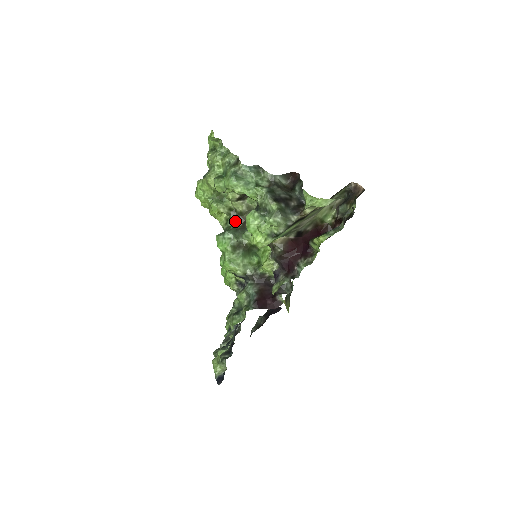
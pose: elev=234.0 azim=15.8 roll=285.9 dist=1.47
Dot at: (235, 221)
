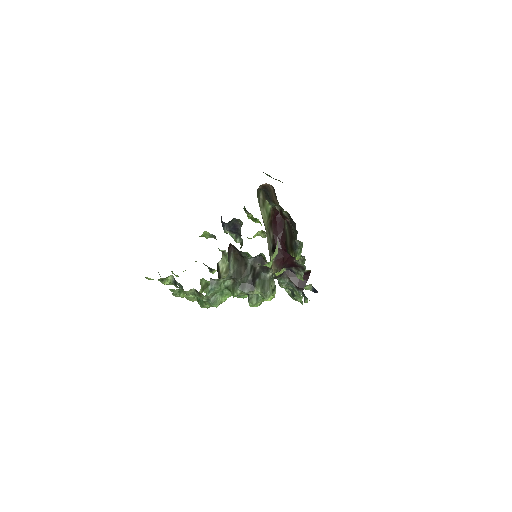
Dot at: occluded
